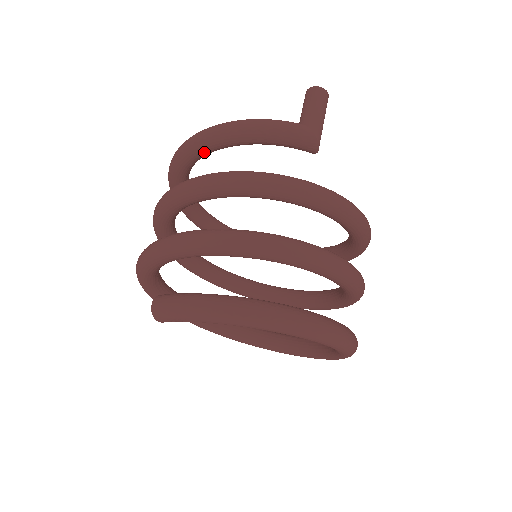
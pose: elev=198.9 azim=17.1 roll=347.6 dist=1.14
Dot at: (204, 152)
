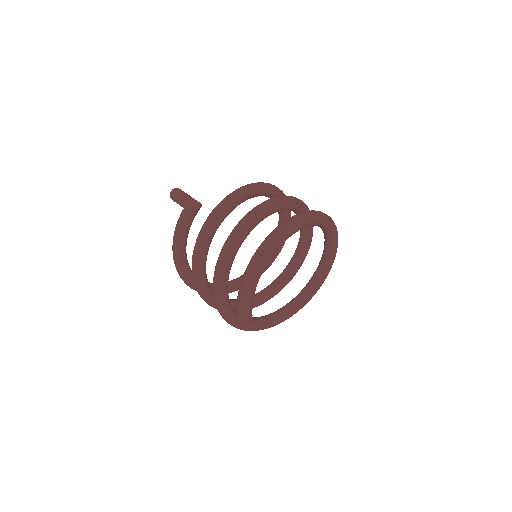
Dot at: (186, 266)
